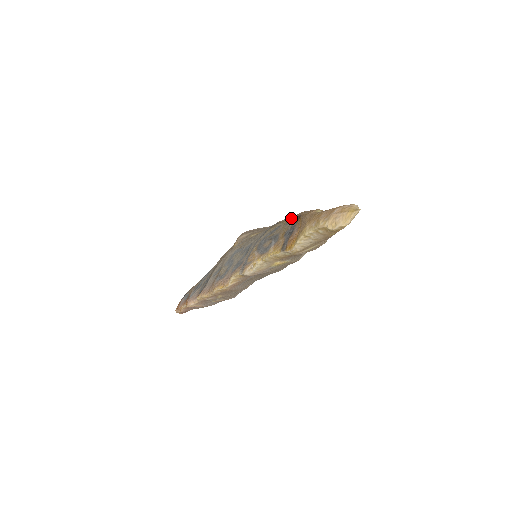
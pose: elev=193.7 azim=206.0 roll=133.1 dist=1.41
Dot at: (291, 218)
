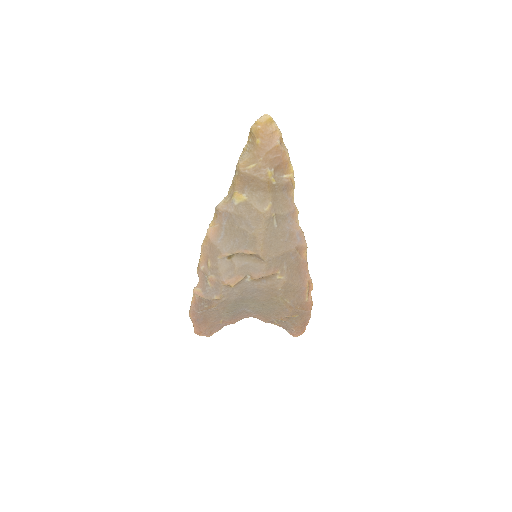
Dot at: occluded
